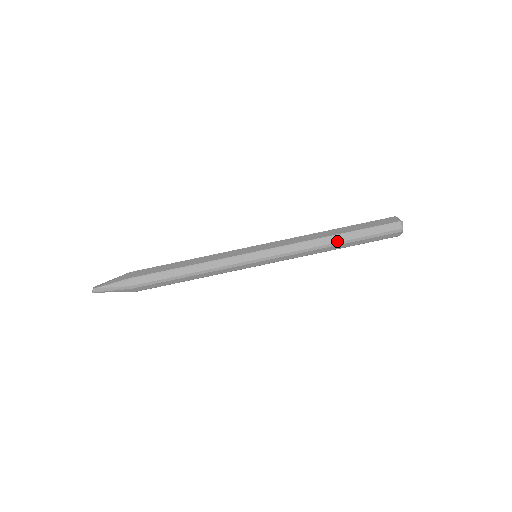
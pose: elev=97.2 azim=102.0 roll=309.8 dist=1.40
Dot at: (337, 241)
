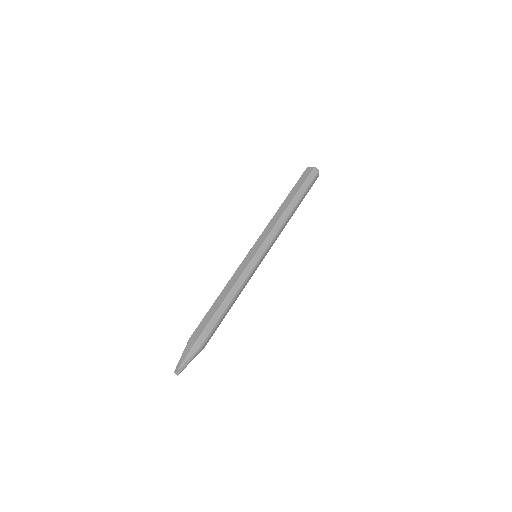
Dot at: (293, 207)
